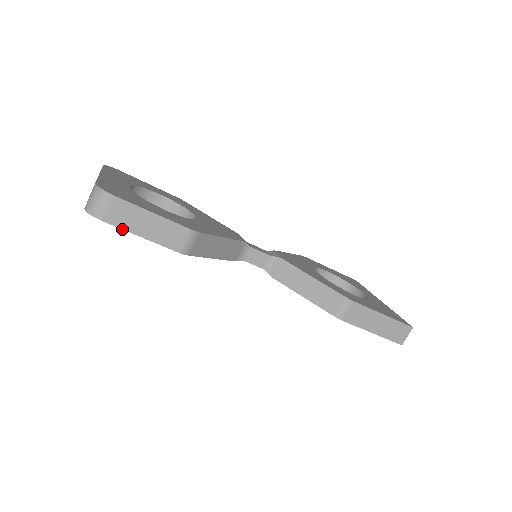
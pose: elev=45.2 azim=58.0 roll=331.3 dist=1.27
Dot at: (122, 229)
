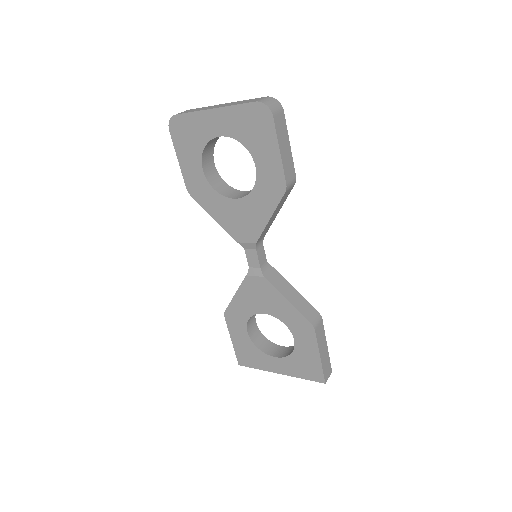
Dot at: (276, 134)
